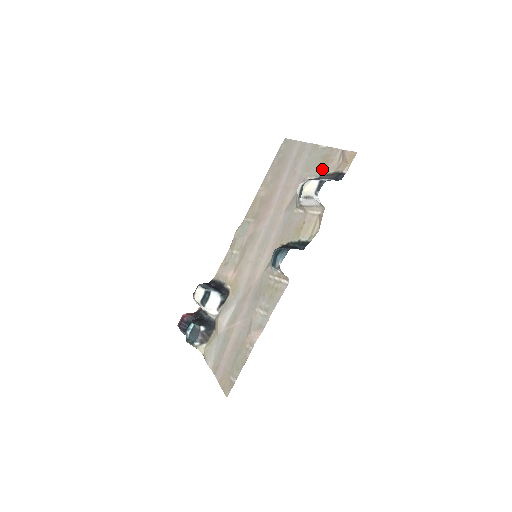
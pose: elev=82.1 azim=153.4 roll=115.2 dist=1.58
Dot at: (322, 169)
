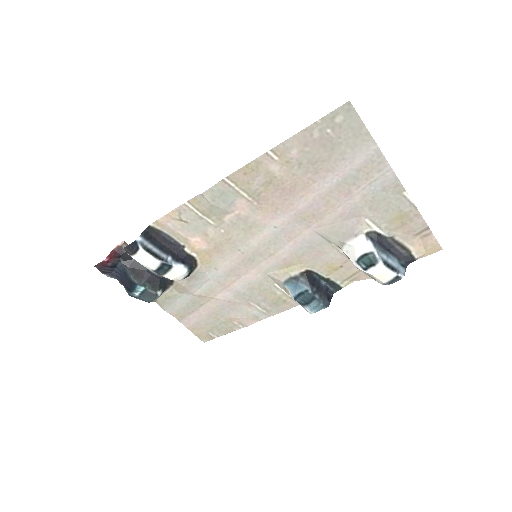
Dot at: (392, 228)
